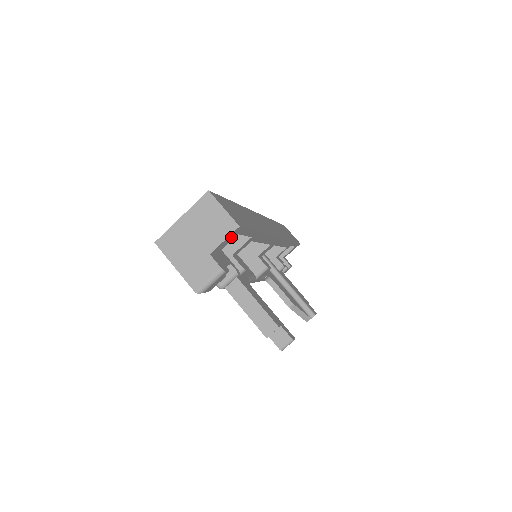
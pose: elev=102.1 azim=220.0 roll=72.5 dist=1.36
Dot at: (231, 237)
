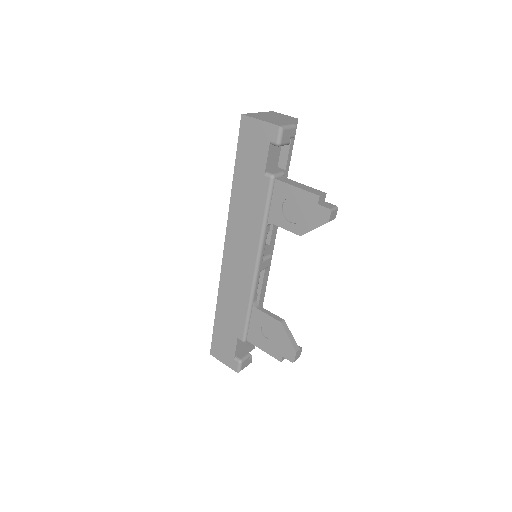
Dot at: occluded
